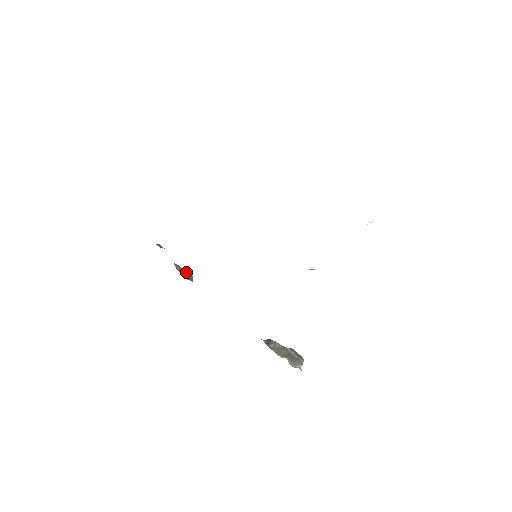
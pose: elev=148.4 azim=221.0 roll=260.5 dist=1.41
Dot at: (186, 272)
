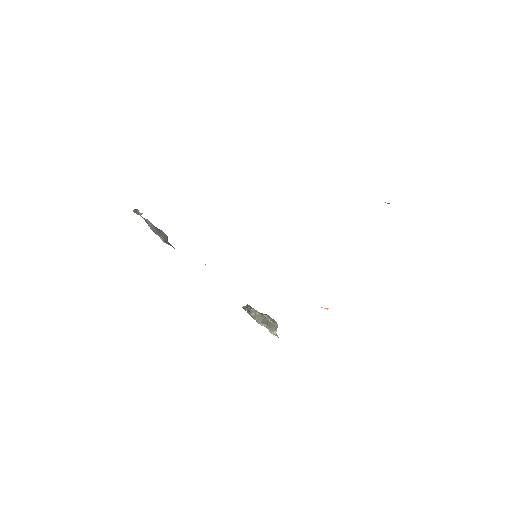
Dot at: (160, 232)
